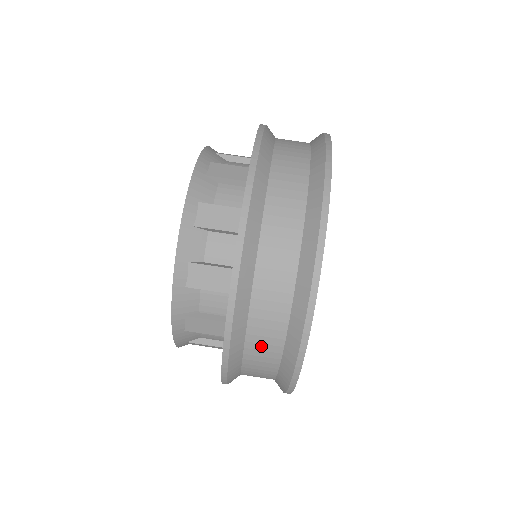
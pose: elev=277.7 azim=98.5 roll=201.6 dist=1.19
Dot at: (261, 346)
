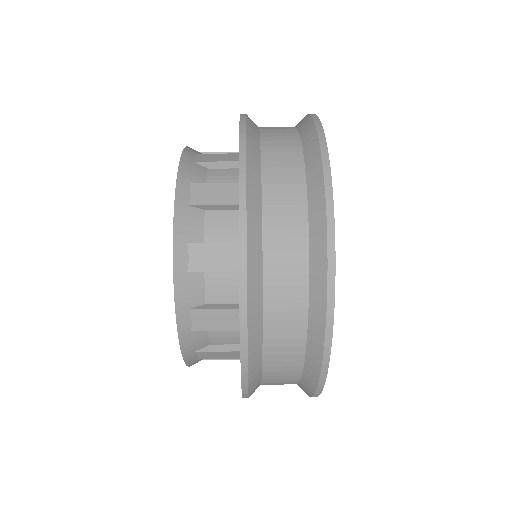
Dot at: (282, 323)
